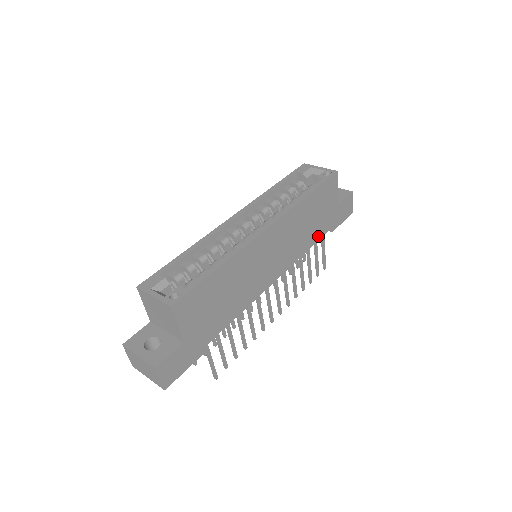
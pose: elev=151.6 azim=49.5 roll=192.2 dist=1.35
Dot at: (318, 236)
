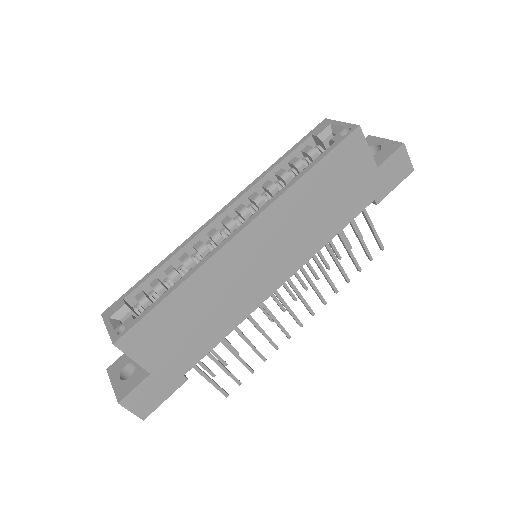
Dot at: (348, 216)
